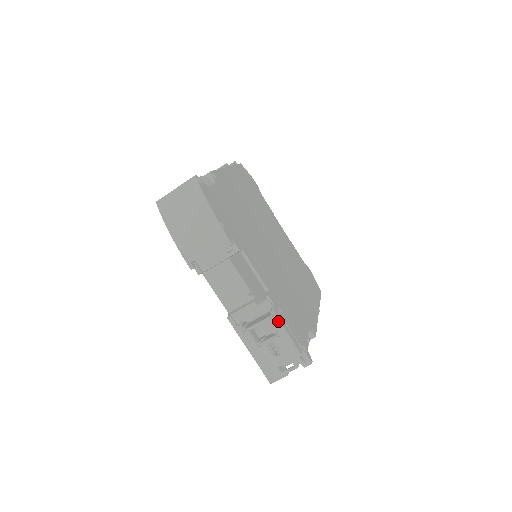
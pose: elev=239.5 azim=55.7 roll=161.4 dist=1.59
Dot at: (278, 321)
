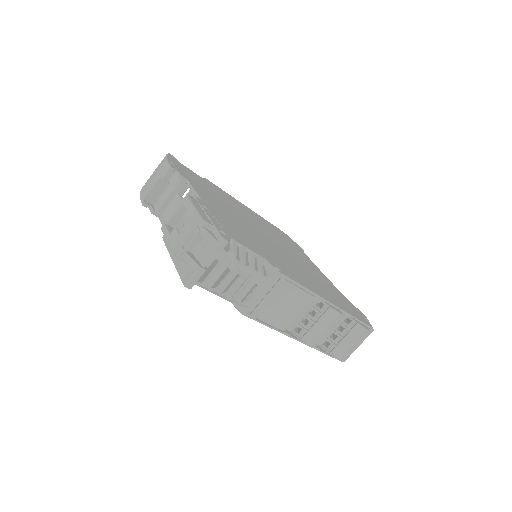
Dot at: (188, 199)
